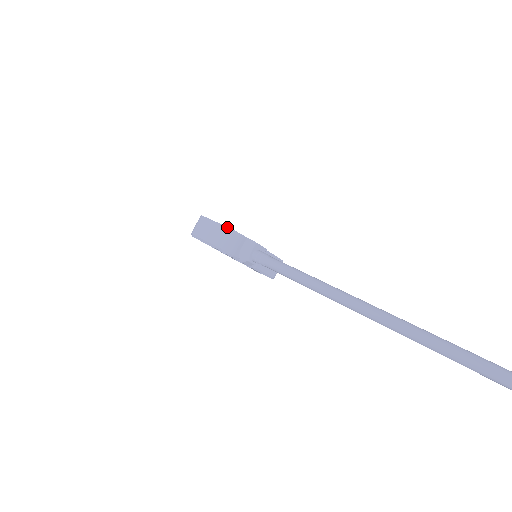
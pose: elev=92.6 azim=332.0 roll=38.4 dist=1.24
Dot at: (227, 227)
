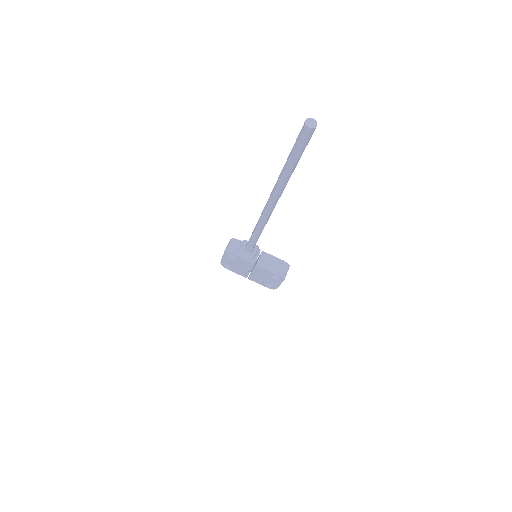
Dot at: (229, 241)
